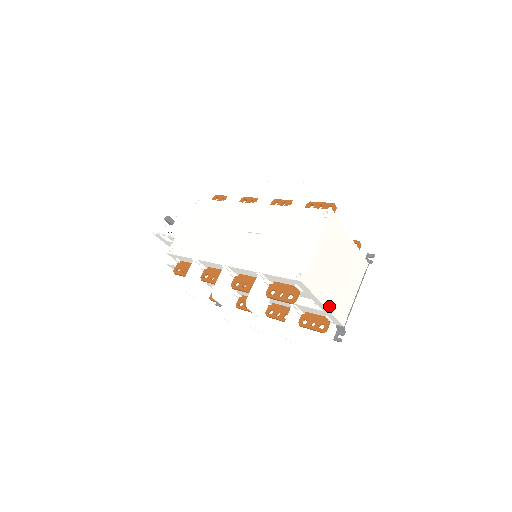
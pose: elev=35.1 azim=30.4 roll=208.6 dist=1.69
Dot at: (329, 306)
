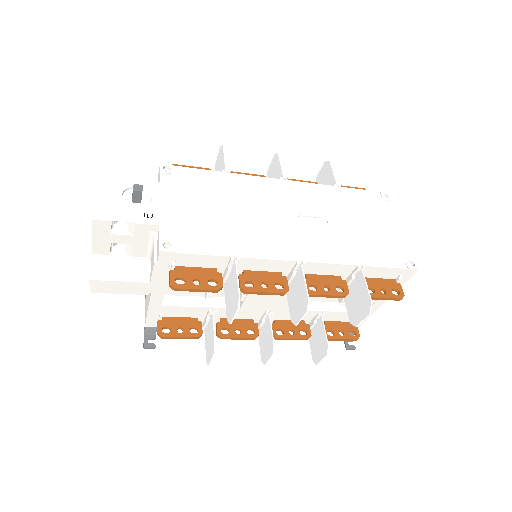
Dot at: occluded
